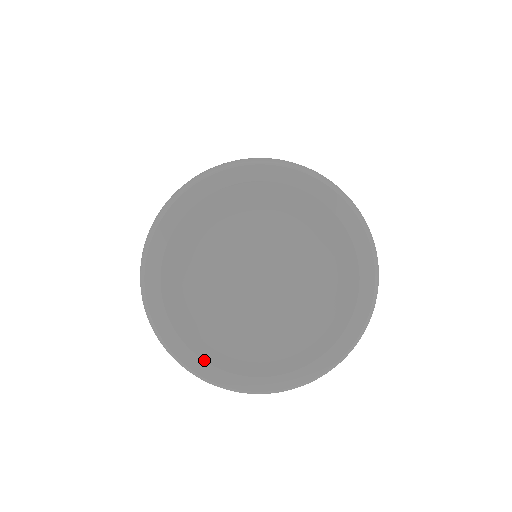
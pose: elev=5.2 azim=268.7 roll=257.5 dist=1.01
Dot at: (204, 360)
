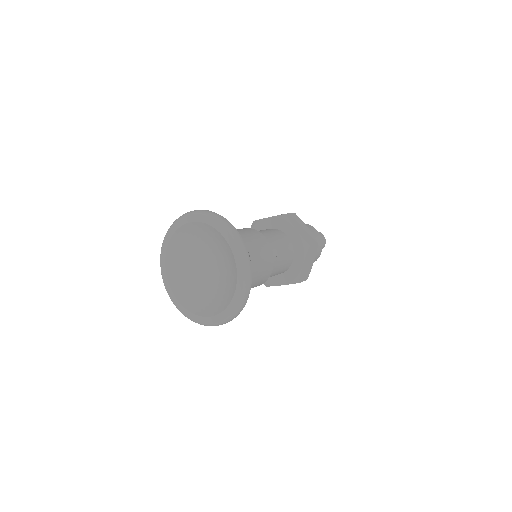
Dot at: (187, 310)
